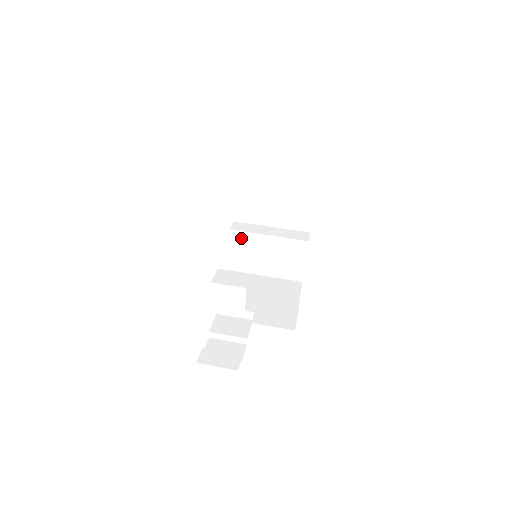
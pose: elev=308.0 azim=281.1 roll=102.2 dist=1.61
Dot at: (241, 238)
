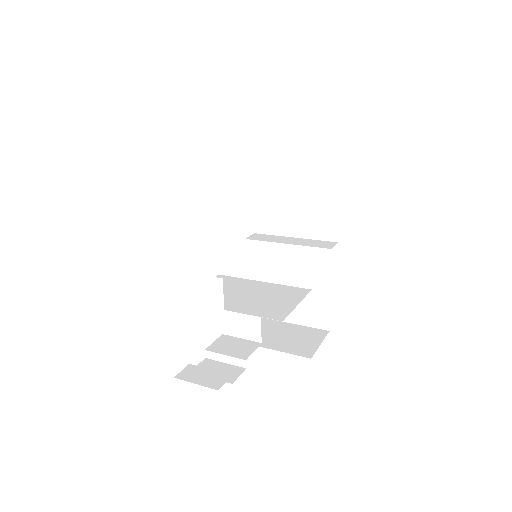
Dot at: (257, 249)
